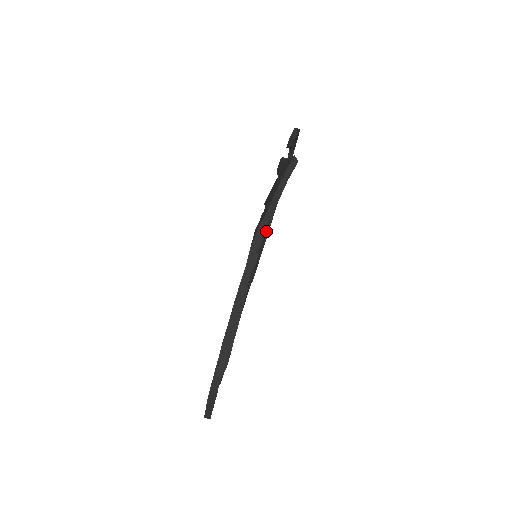
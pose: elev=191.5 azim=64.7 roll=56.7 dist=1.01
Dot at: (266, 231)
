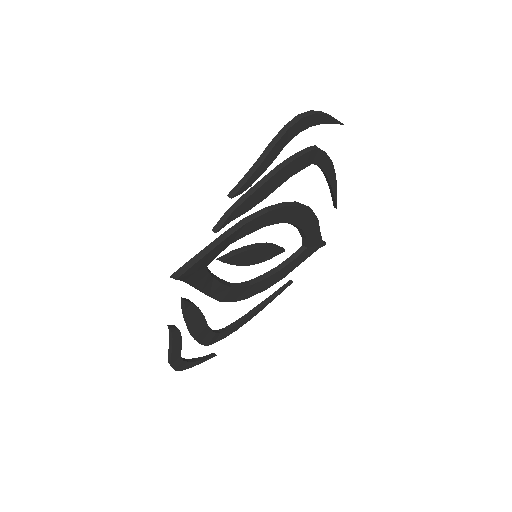
Dot at: (289, 215)
